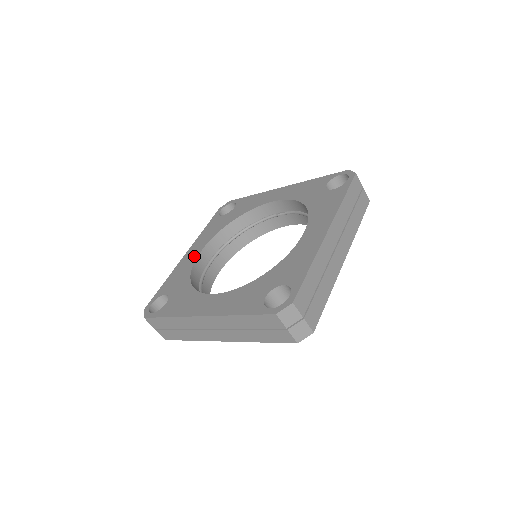
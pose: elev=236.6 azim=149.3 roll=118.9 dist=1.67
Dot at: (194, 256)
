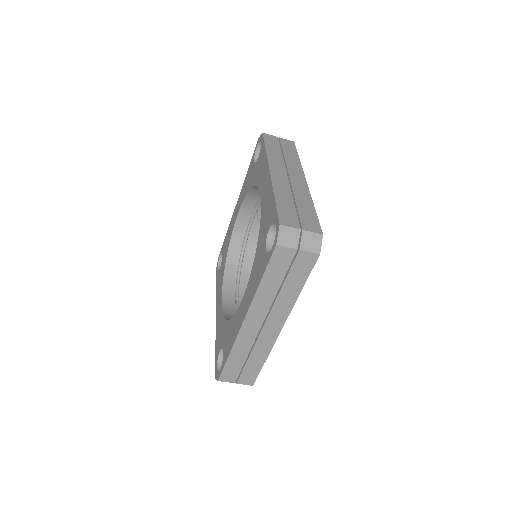
Dot at: (235, 218)
